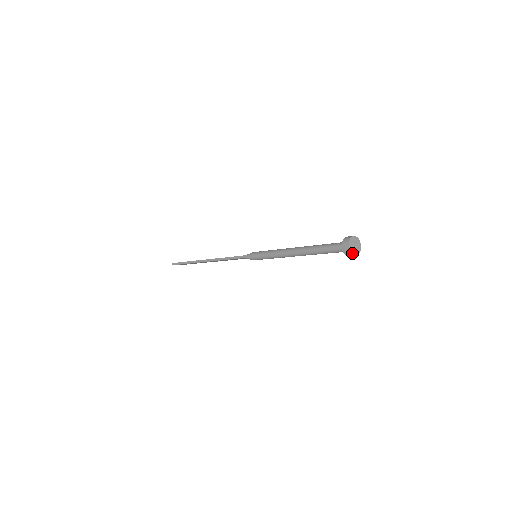
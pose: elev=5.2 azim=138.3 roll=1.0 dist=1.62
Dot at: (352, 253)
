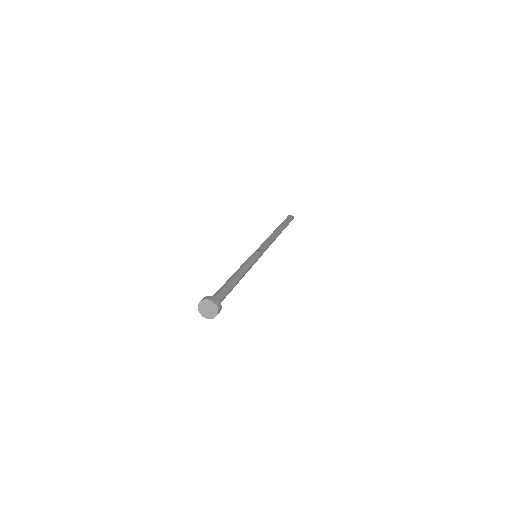
Dot at: (203, 315)
